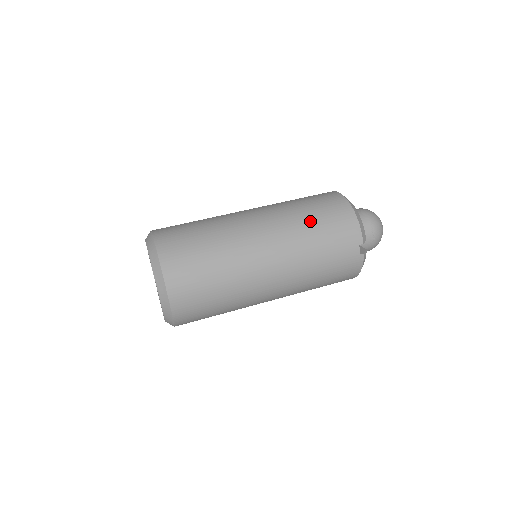
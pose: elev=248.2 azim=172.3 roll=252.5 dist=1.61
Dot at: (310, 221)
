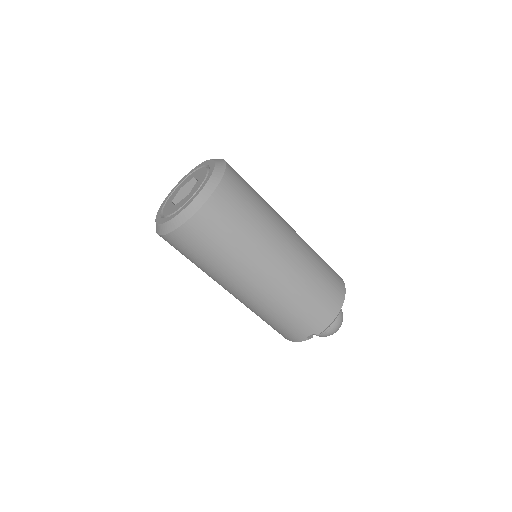
Dot at: (312, 288)
